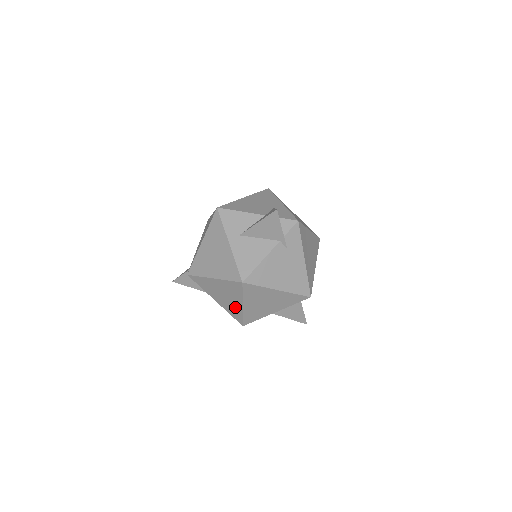
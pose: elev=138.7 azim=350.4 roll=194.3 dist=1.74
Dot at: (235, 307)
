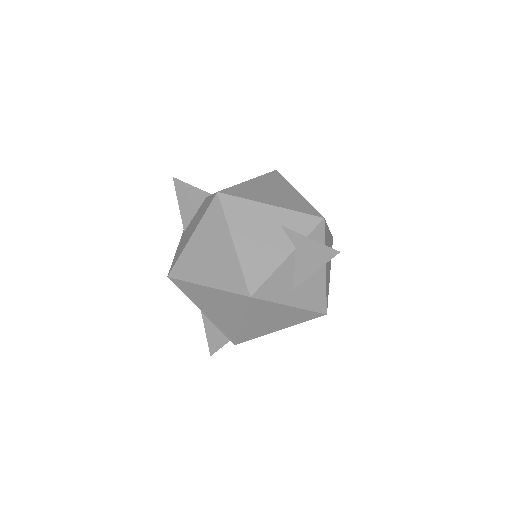
Dot at: occluded
